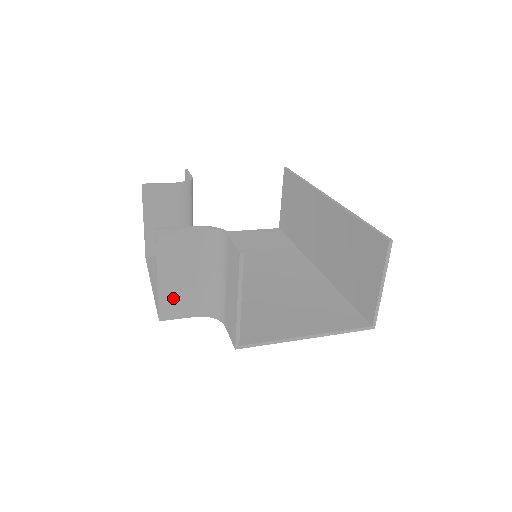
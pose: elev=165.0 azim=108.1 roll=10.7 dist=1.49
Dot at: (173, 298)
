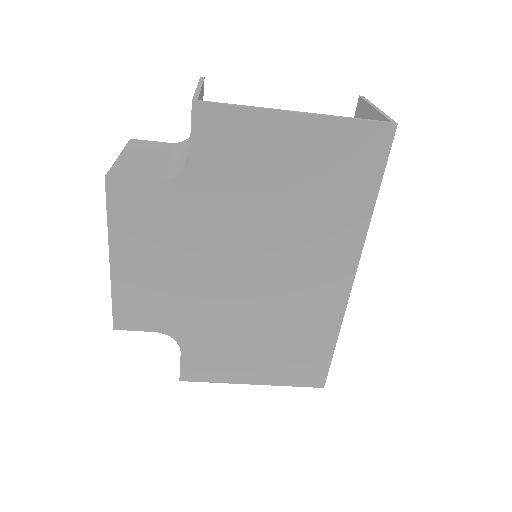
Dot at: (131, 168)
